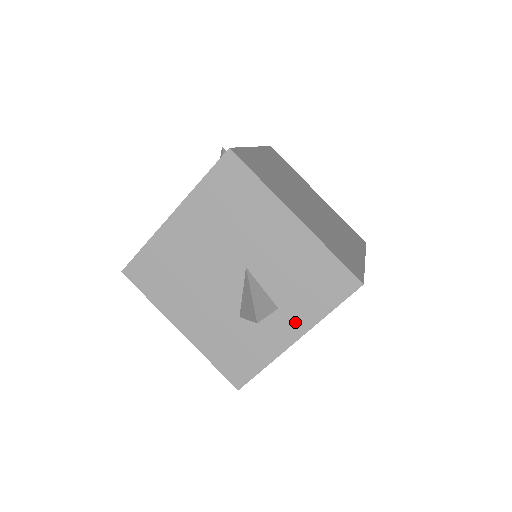
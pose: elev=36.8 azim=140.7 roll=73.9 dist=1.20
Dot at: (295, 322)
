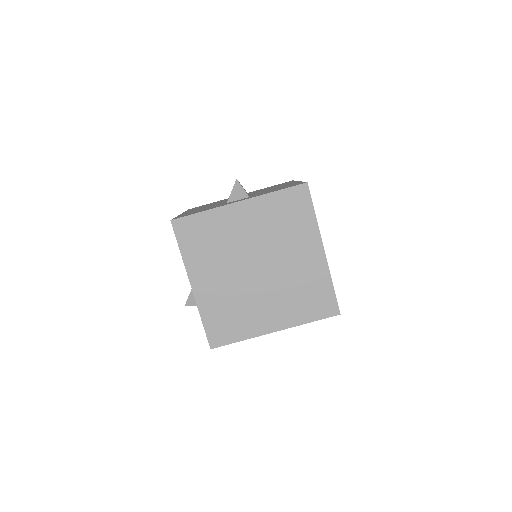
Dot at: occluded
